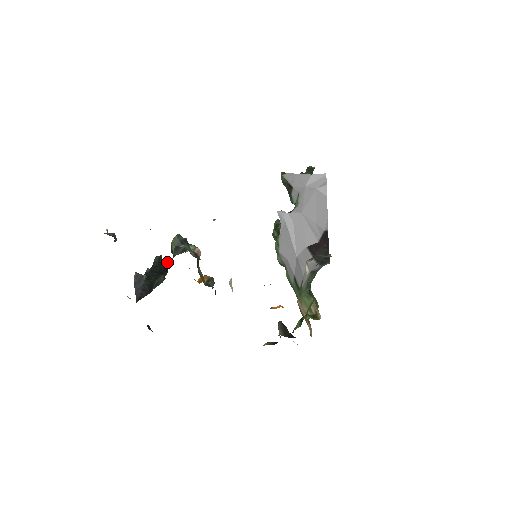
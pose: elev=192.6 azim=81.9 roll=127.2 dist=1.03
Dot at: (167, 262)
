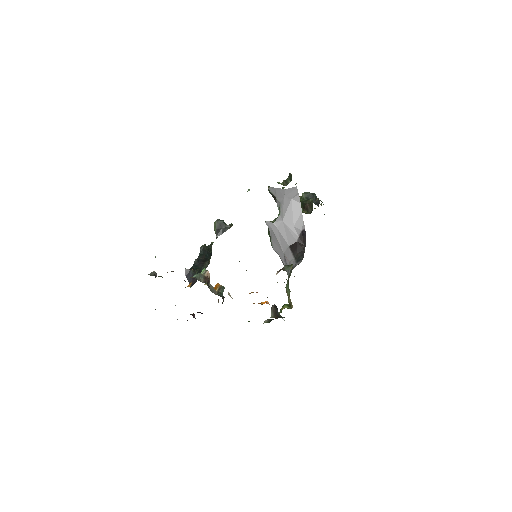
Dot at: (189, 286)
